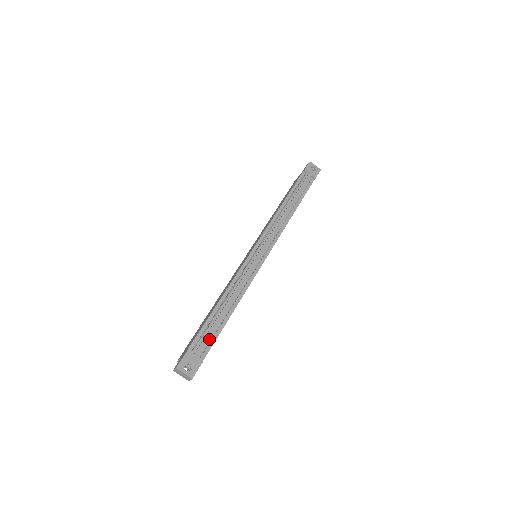
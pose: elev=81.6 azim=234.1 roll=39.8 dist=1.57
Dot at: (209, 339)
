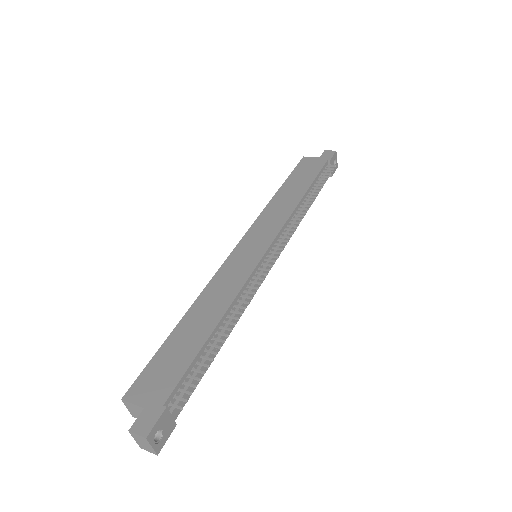
Dot at: occluded
